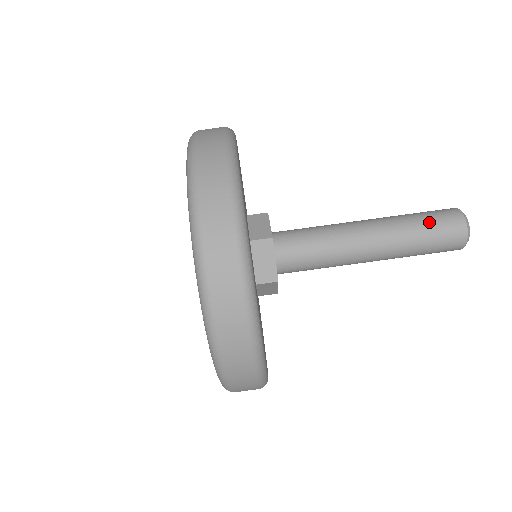
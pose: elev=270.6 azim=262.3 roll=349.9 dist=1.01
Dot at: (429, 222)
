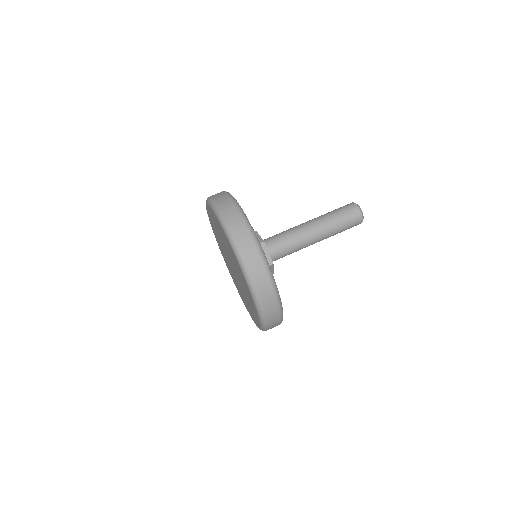
Dot at: (335, 209)
